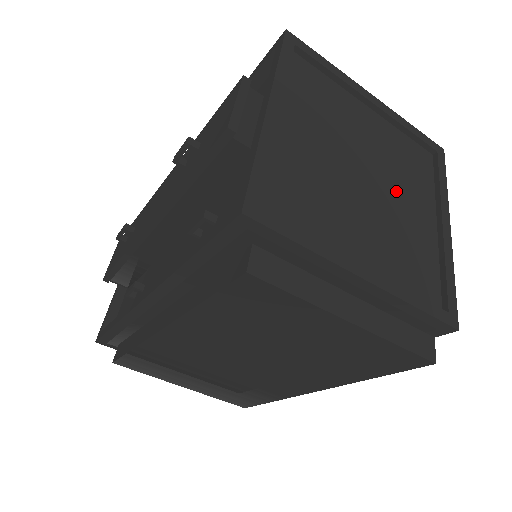
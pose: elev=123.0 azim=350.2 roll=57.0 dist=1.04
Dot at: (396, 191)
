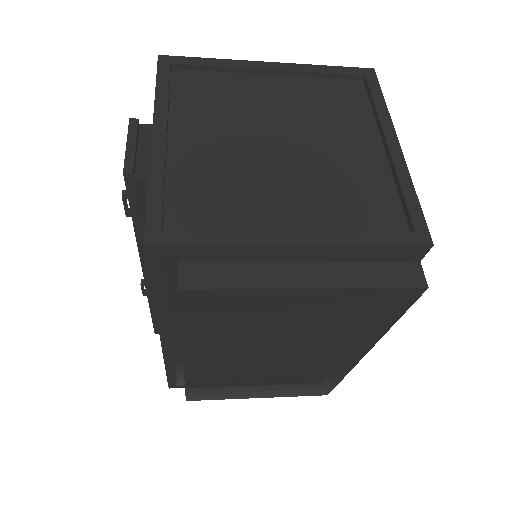
Dot at: (323, 140)
